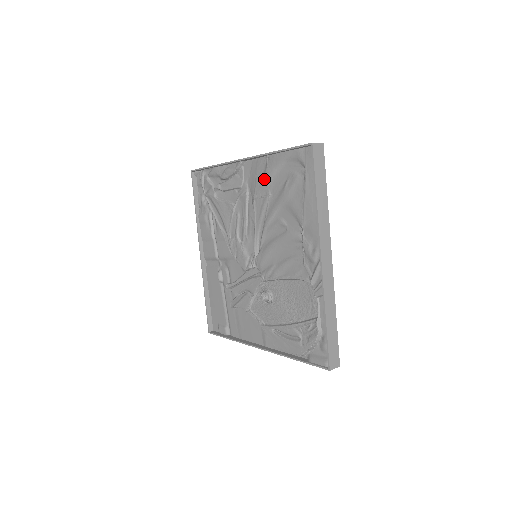
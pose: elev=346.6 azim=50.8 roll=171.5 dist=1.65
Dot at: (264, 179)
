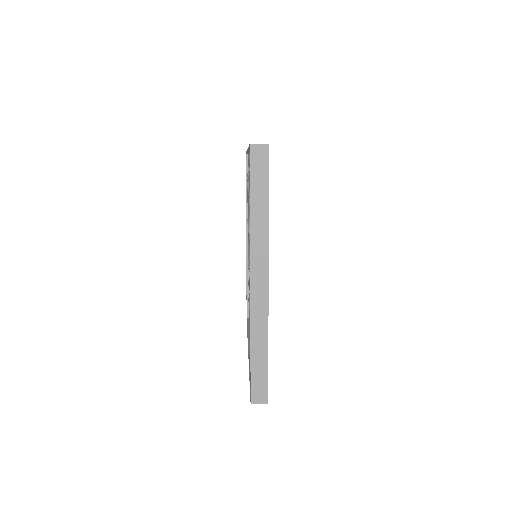
Dot at: occluded
